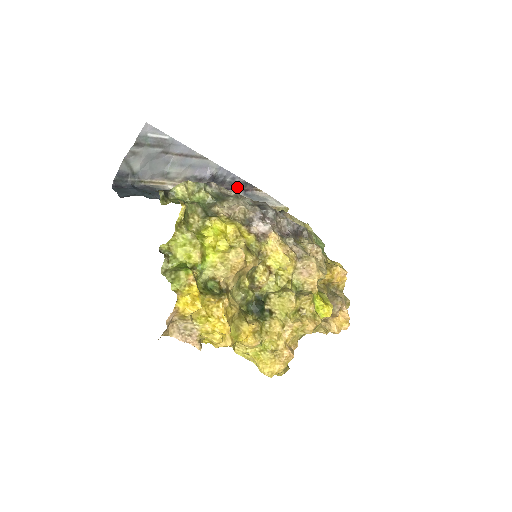
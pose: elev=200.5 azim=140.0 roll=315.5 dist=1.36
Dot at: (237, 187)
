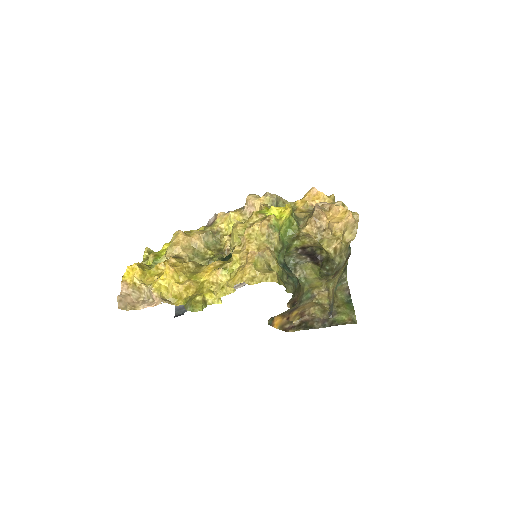
Dot at: occluded
